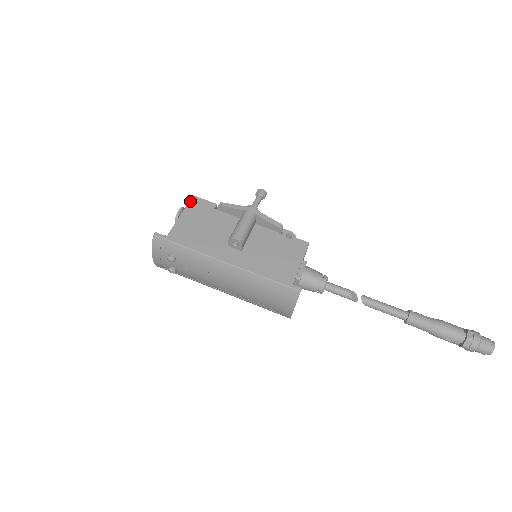
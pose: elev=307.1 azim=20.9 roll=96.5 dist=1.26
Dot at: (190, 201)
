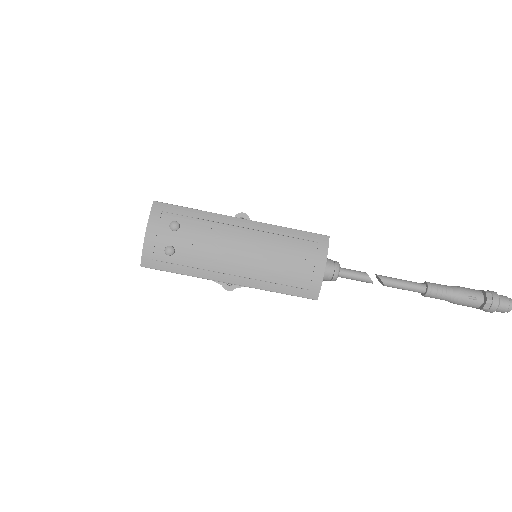
Dot at: occluded
